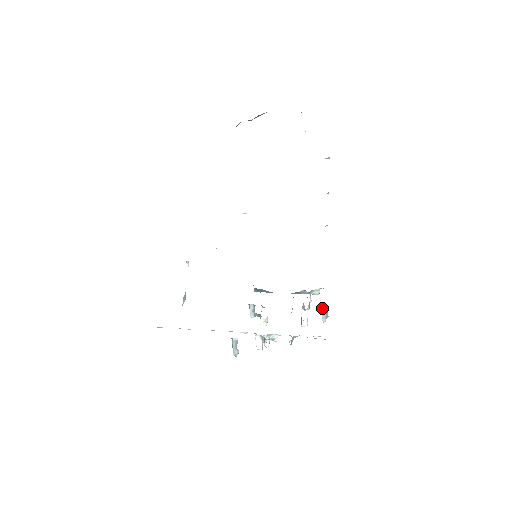
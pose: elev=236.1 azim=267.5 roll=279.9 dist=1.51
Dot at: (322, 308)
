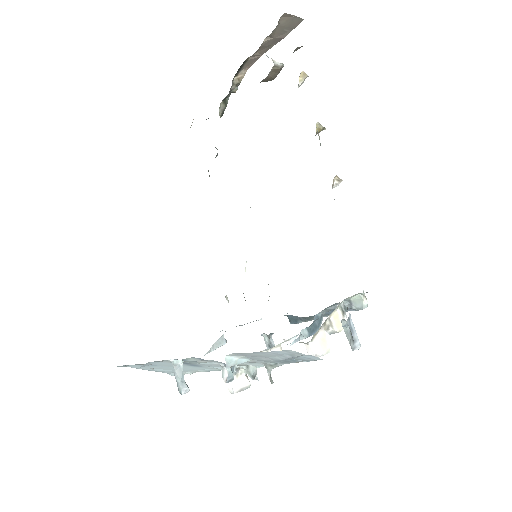
Dot at: occluded
